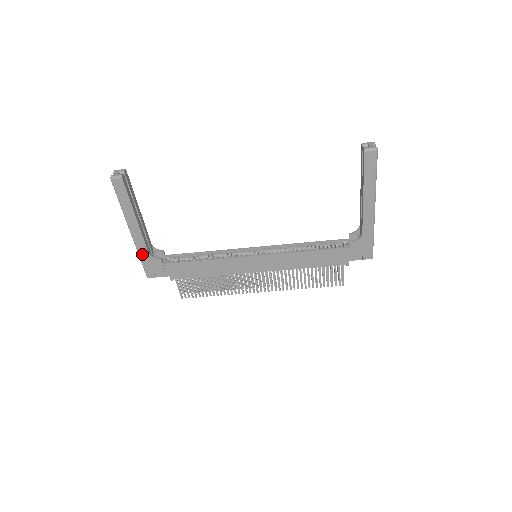
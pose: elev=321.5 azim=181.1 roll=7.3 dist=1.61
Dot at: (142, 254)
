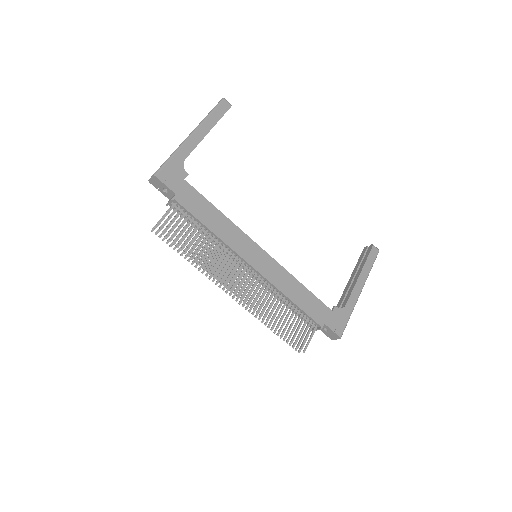
Dot at: (178, 155)
